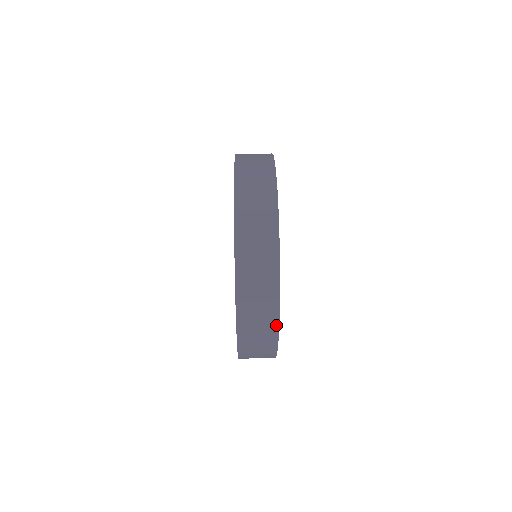
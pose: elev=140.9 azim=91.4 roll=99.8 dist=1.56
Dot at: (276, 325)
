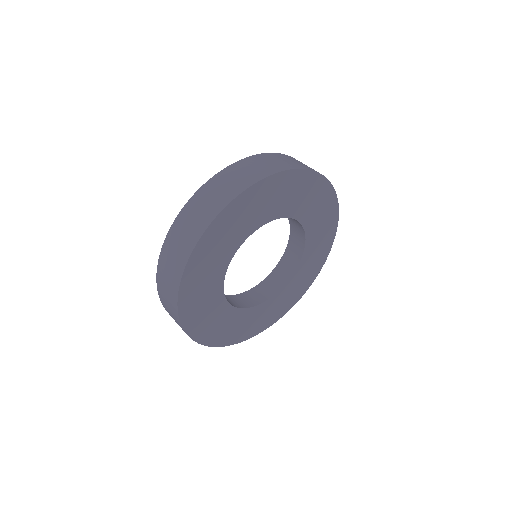
Dot at: (207, 224)
